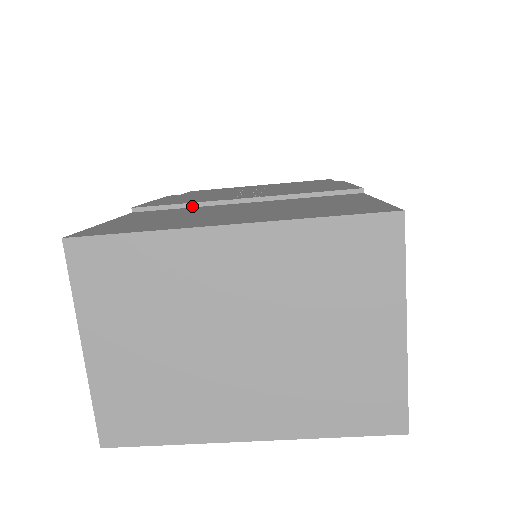
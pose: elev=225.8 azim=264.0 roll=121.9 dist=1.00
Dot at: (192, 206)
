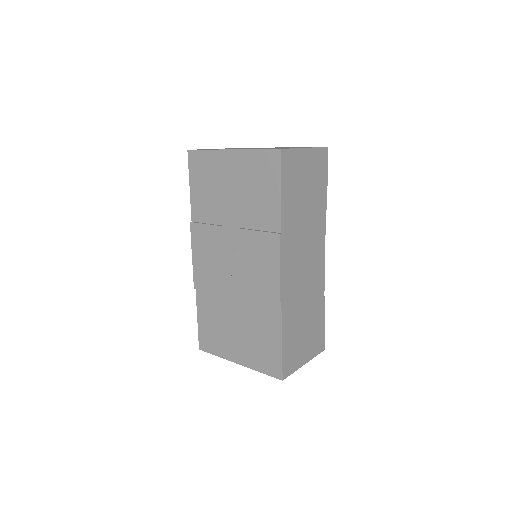
Dot at: (216, 293)
